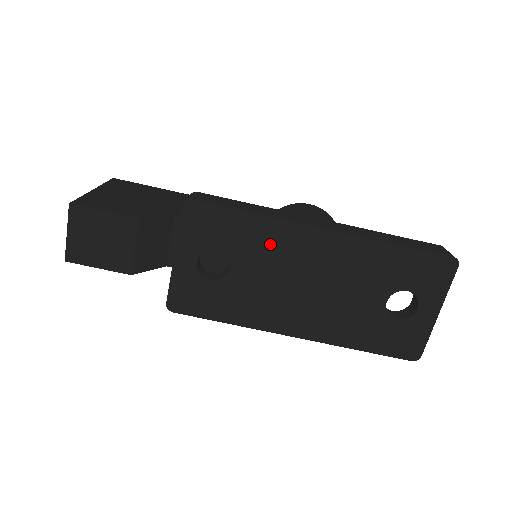
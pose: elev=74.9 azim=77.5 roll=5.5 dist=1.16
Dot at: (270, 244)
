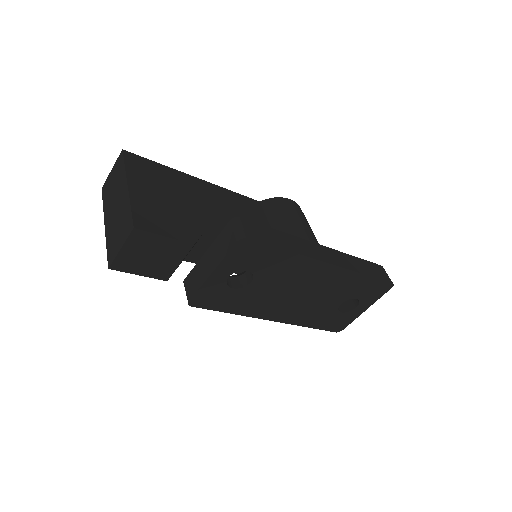
Dot at: (289, 270)
